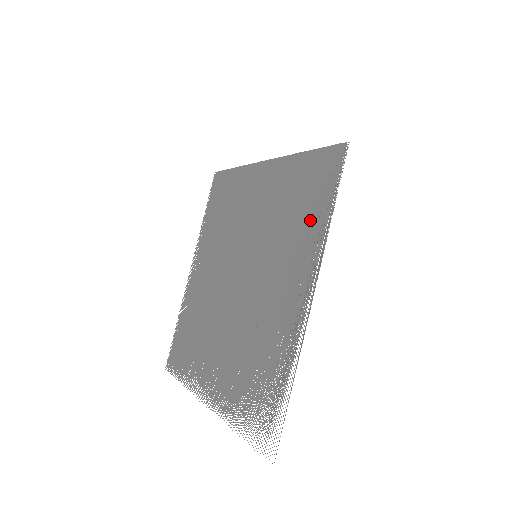
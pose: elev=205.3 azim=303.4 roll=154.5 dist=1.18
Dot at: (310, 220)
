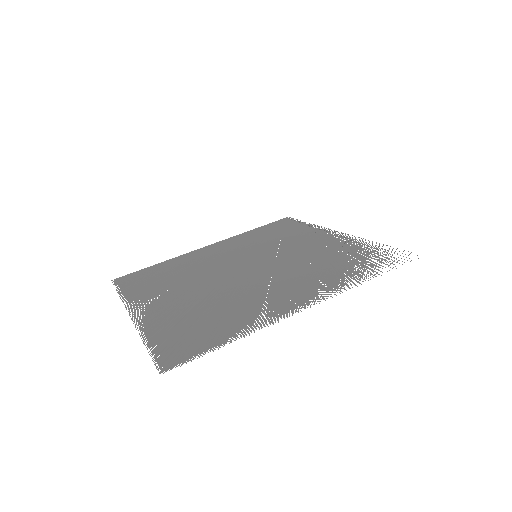
Dot at: (295, 230)
